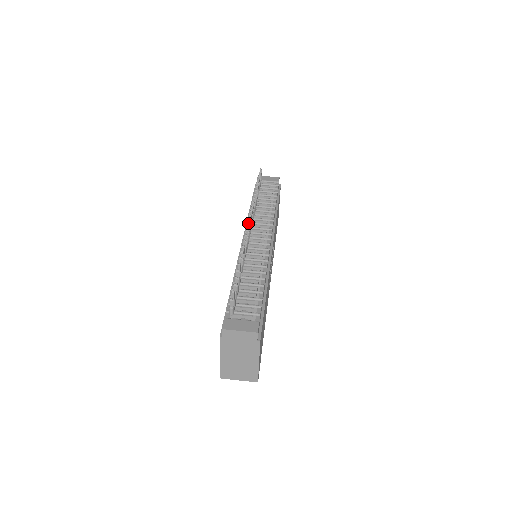
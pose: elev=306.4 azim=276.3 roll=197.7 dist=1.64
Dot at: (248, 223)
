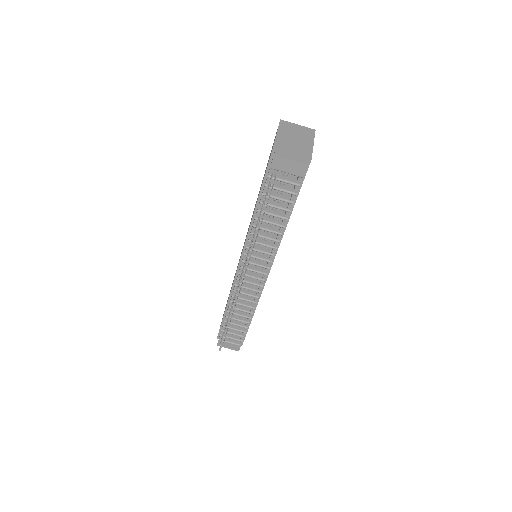
Dot at: (240, 282)
